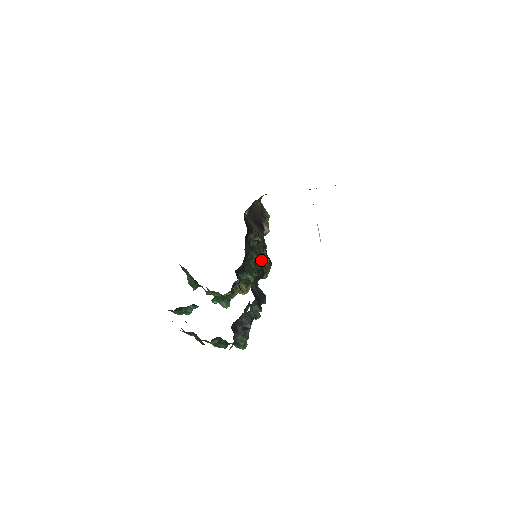
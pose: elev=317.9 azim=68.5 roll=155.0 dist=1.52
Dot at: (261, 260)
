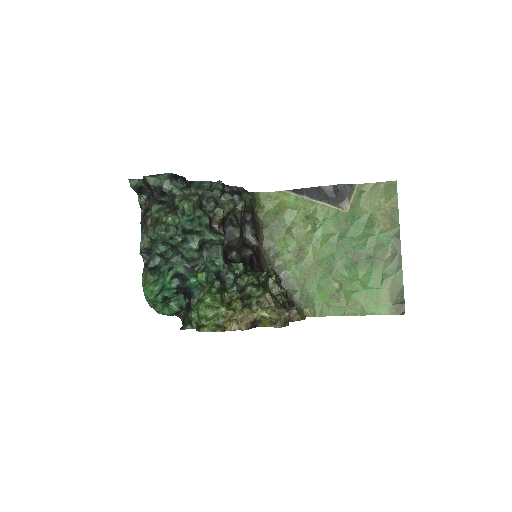
Dot at: (265, 273)
